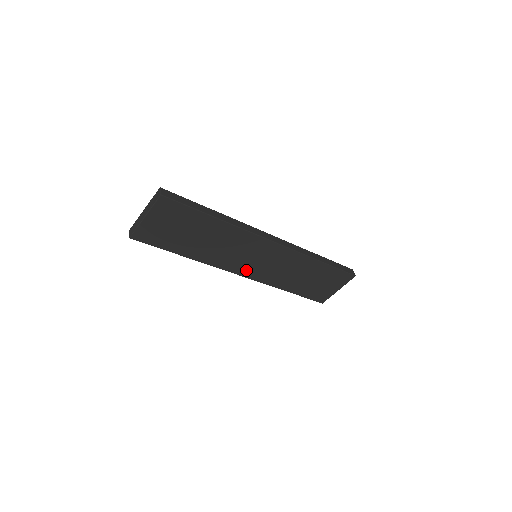
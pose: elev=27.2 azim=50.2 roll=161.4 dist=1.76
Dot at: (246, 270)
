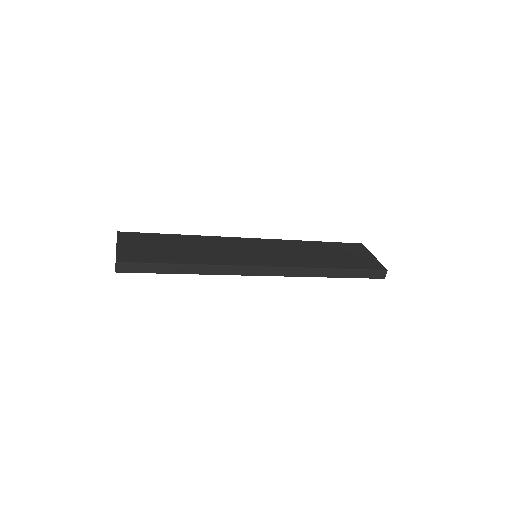
Dot at: occluded
